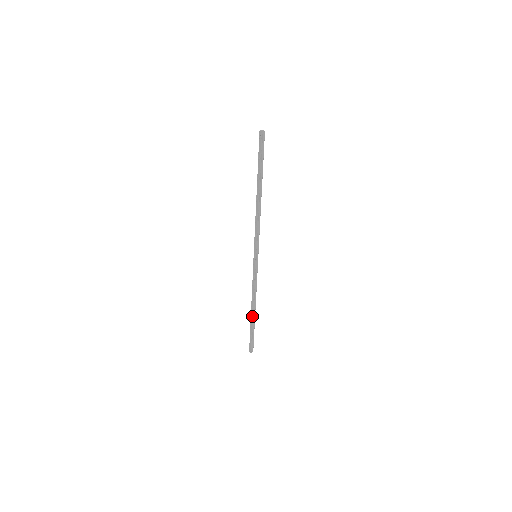
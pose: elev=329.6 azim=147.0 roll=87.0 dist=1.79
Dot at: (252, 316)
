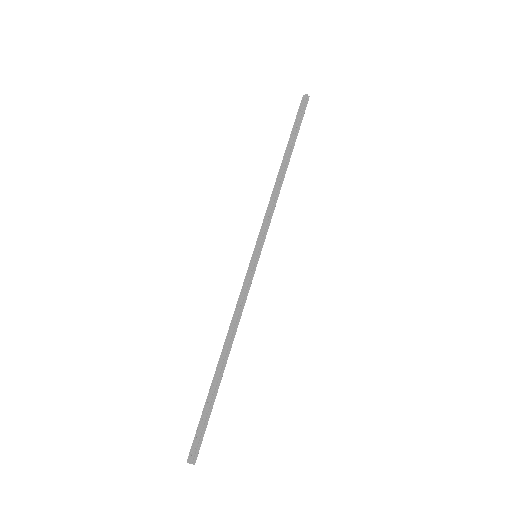
Dot at: (219, 370)
